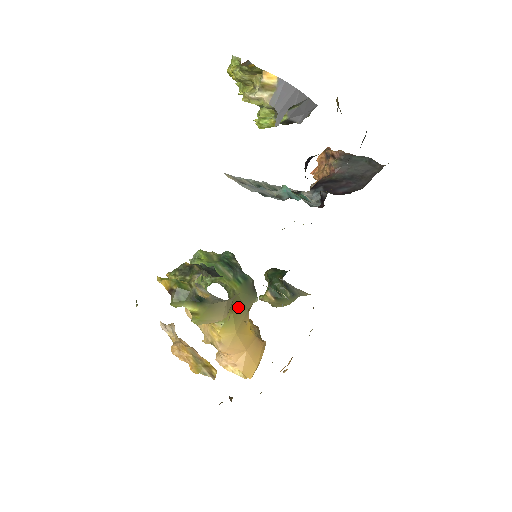
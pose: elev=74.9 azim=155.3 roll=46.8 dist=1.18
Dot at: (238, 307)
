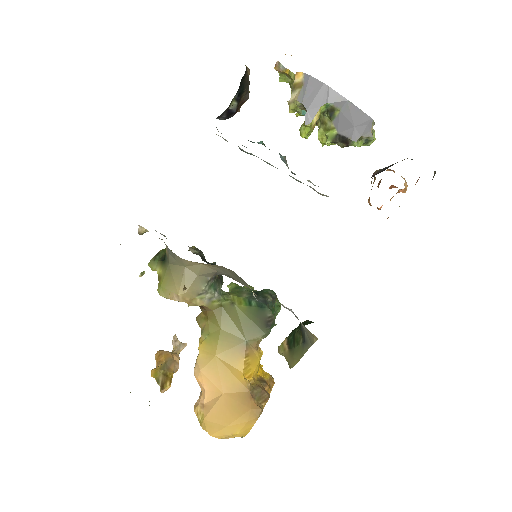
Dot at: (231, 326)
